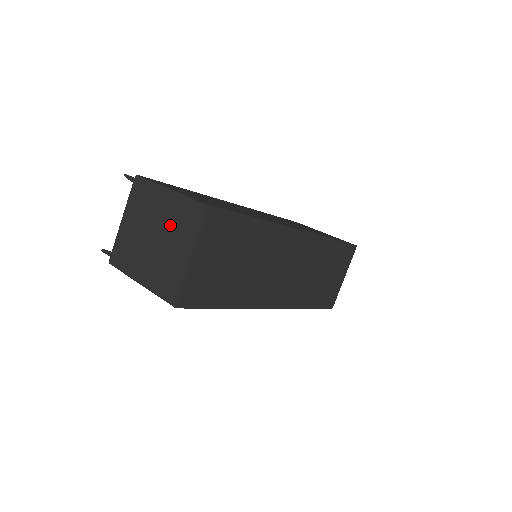
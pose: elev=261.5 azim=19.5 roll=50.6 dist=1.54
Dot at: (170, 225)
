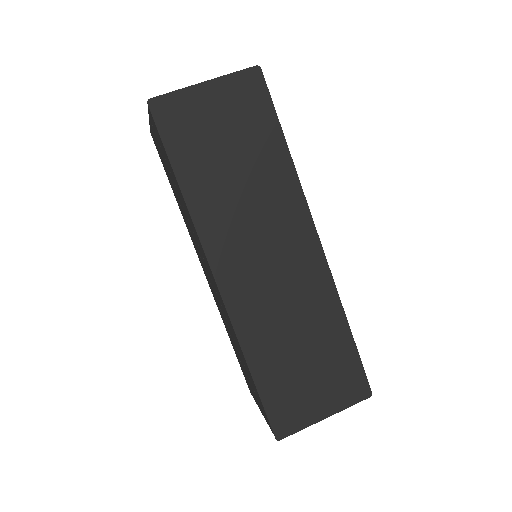
Dot at: occluded
